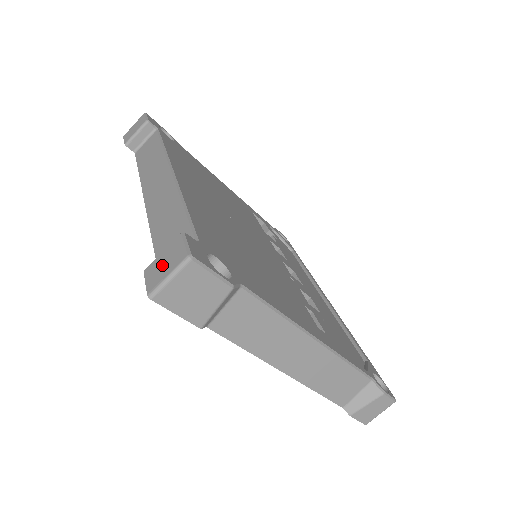
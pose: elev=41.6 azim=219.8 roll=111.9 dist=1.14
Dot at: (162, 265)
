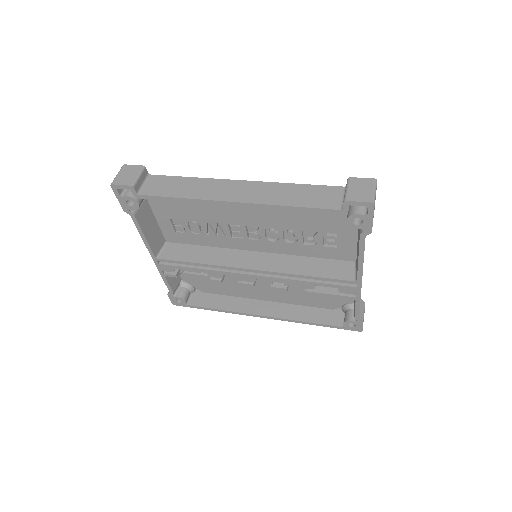
Dot at: (360, 190)
